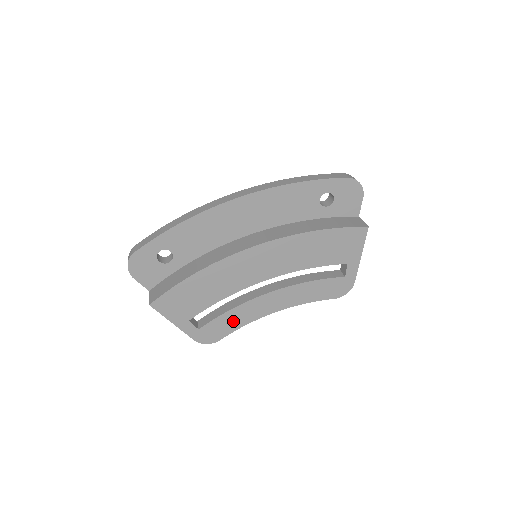
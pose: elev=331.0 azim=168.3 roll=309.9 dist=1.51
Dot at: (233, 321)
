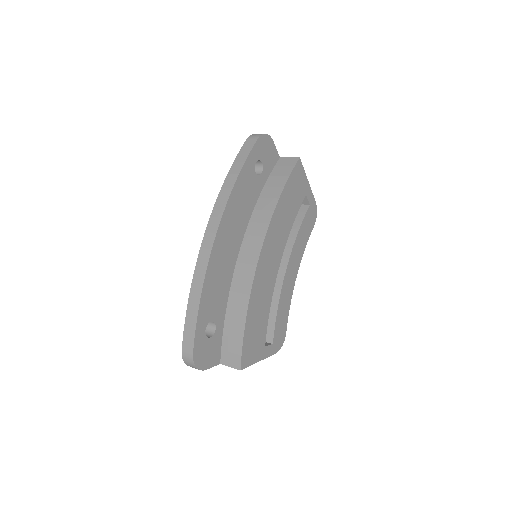
Dot at: (283, 312)
